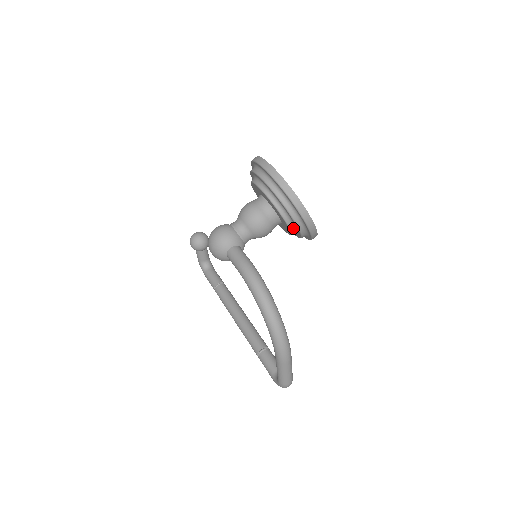
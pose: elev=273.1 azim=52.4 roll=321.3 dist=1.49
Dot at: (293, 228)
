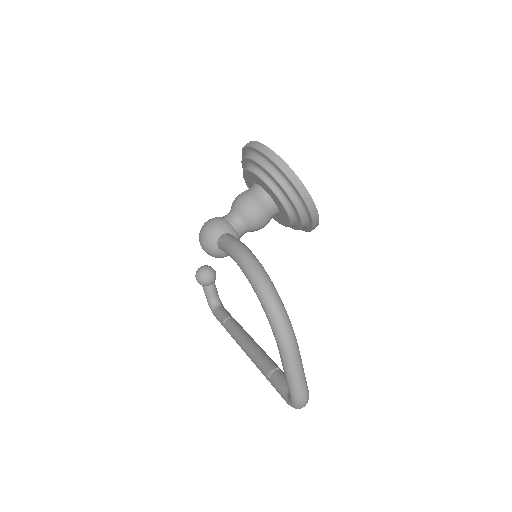
Dot at: (289, 208)
